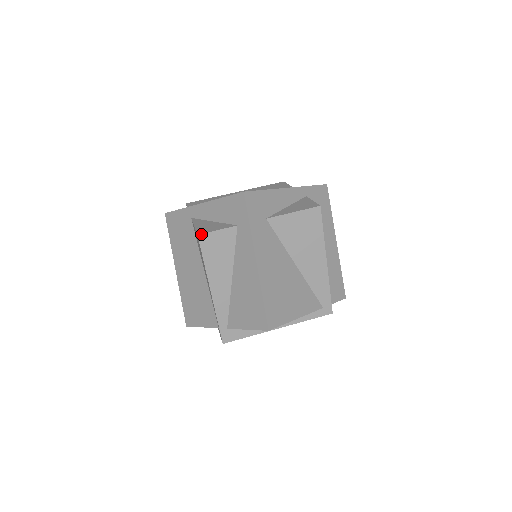
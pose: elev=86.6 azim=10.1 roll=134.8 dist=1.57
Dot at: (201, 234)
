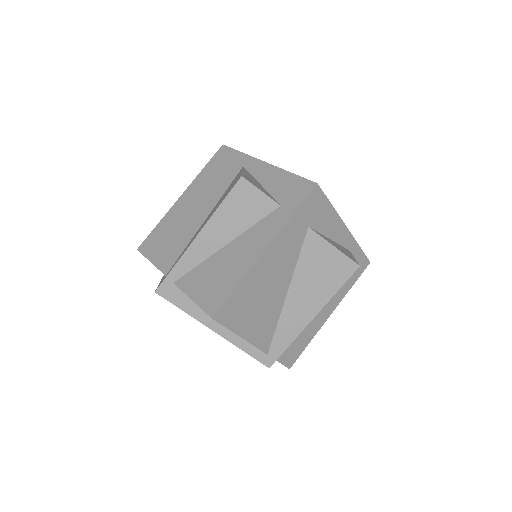
Dot at: (245, 179)
